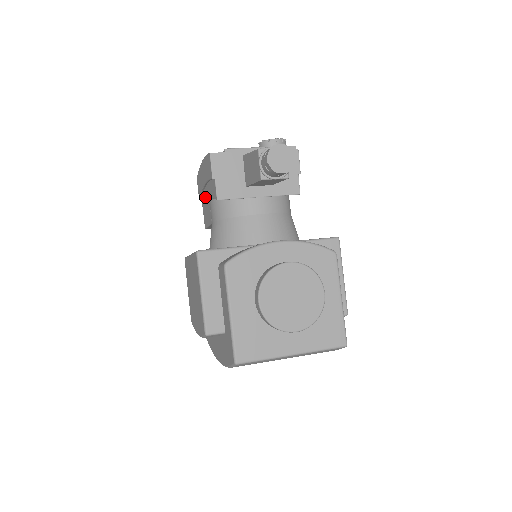
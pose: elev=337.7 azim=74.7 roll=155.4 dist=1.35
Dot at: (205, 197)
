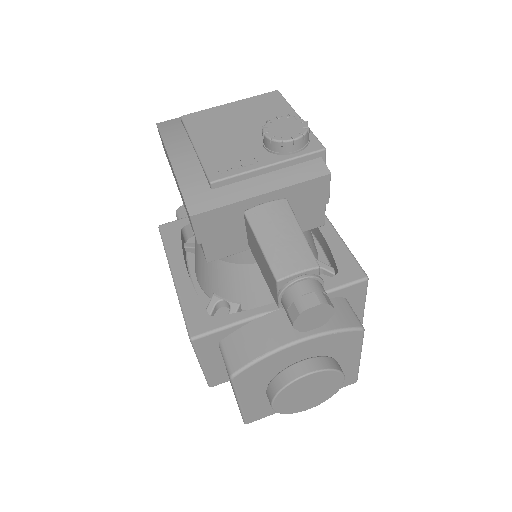
Dot at: occluded
